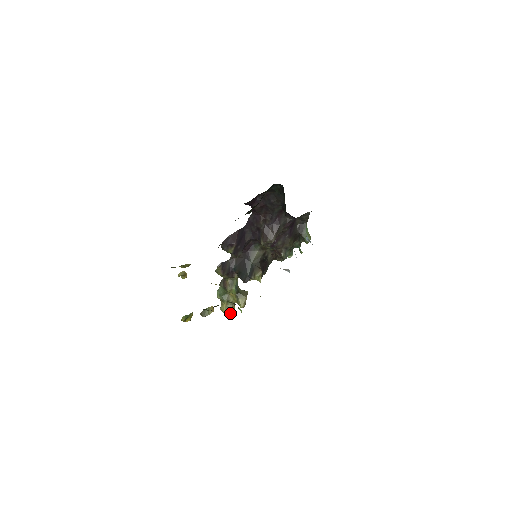
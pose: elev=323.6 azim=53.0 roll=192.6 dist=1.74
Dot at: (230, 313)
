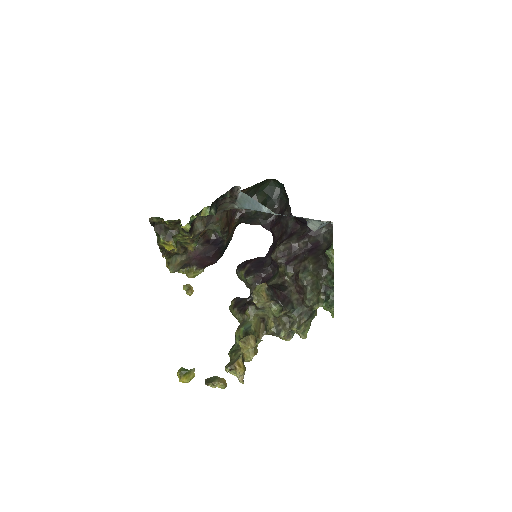
Dot at: (230, 364)
